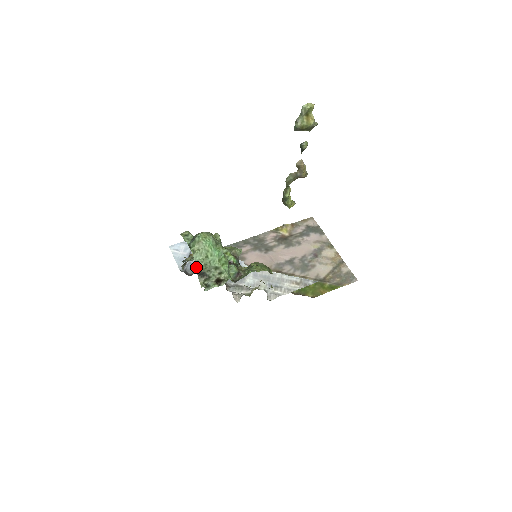
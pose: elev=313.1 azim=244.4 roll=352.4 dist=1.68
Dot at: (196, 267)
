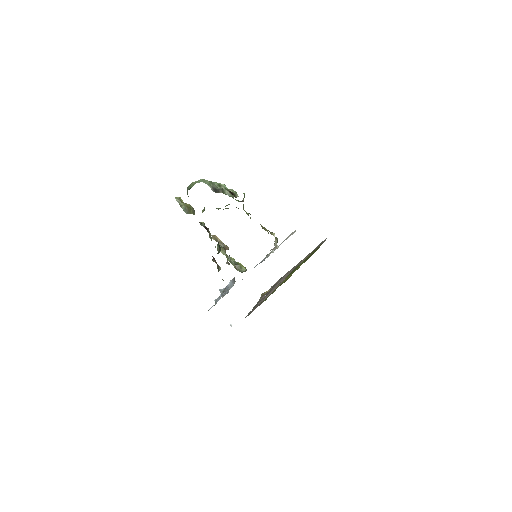
Dot at: occluded
